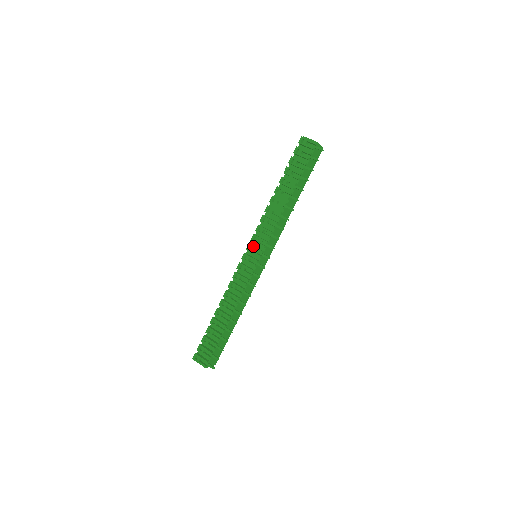
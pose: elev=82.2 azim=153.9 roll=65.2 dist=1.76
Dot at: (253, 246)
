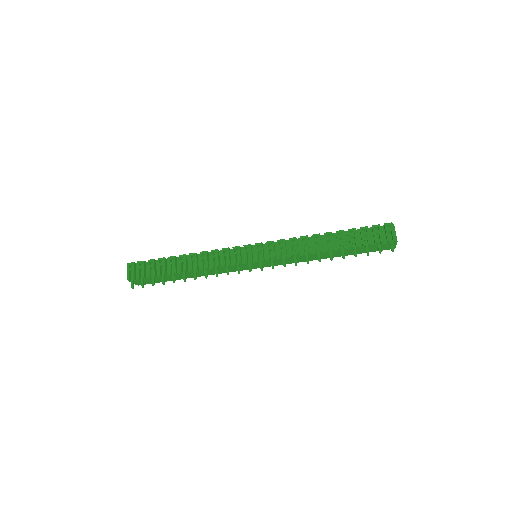
Dot at: (263, 248)
